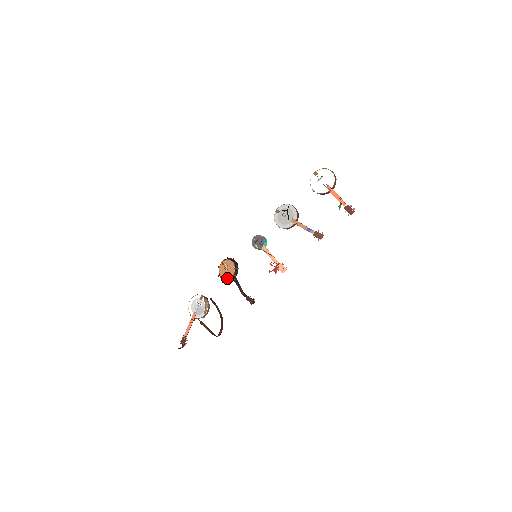
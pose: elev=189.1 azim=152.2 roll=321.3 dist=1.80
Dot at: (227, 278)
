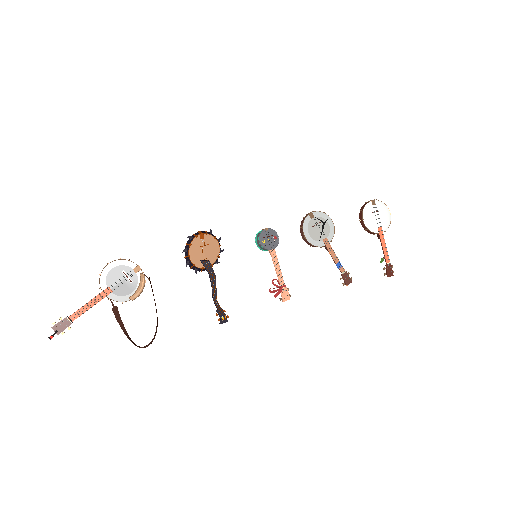
Dot at: (199, 263)
